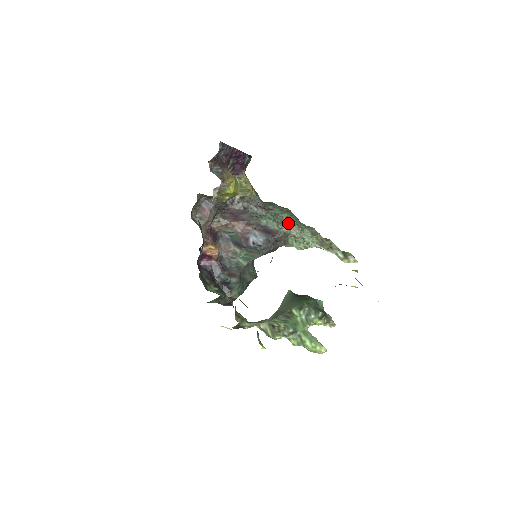
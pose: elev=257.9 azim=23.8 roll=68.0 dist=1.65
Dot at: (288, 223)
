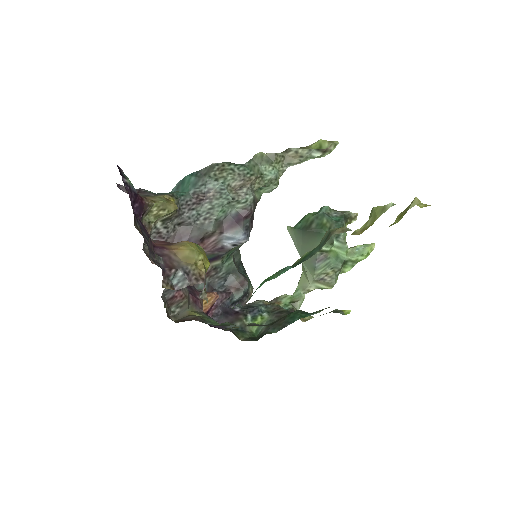
Dot at: (243, 186)
